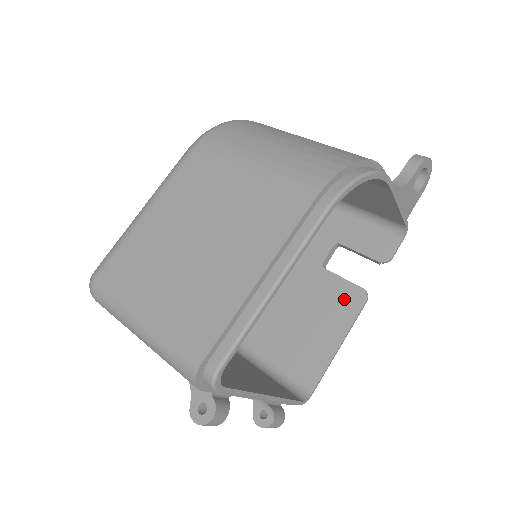
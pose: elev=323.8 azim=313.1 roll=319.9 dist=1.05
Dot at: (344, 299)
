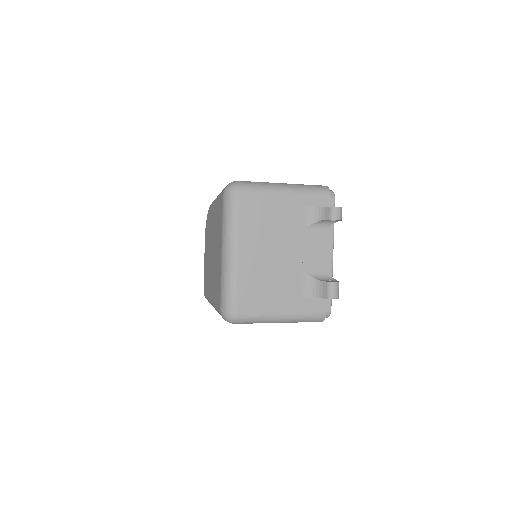
Dot at: occluded
